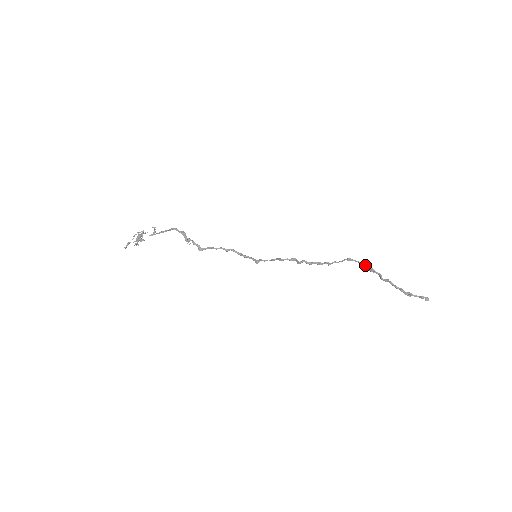
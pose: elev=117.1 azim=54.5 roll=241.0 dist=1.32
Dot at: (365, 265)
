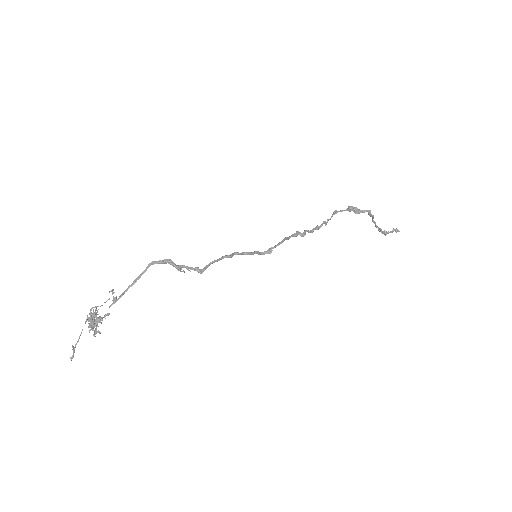
Dot at: (352, 208)
